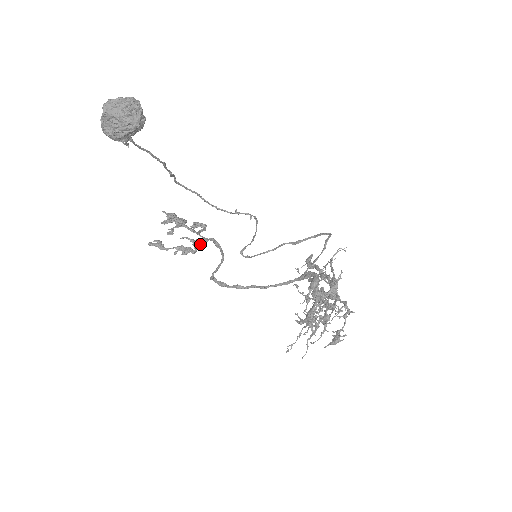
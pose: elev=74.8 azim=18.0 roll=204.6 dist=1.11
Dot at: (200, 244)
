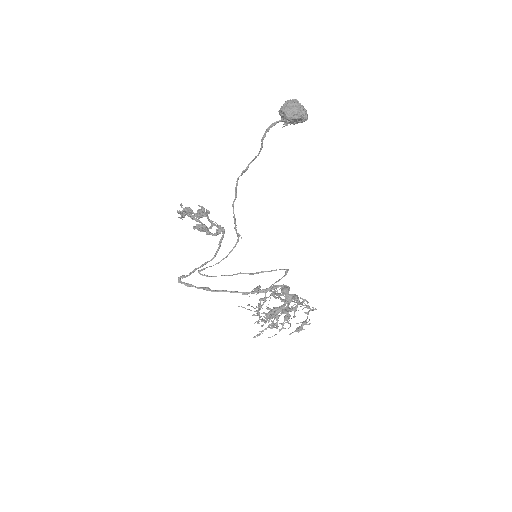
Dot at: (223, 231)
